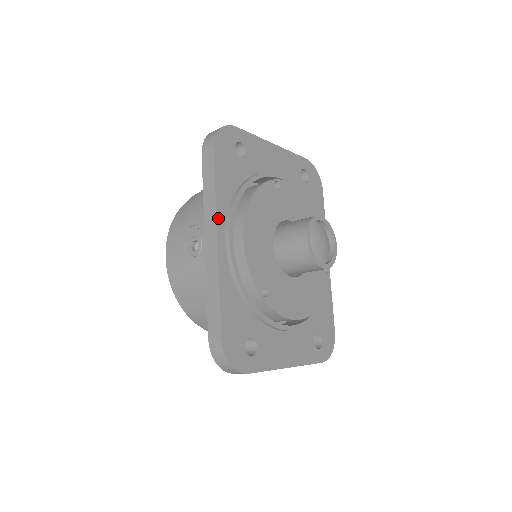
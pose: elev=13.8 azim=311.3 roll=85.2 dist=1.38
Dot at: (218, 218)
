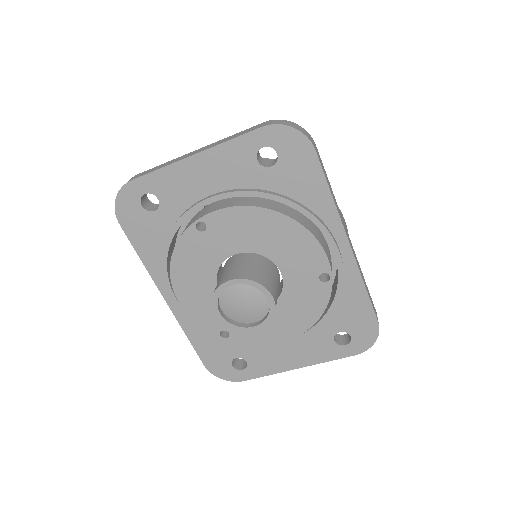
Dot at: (157, 283)
